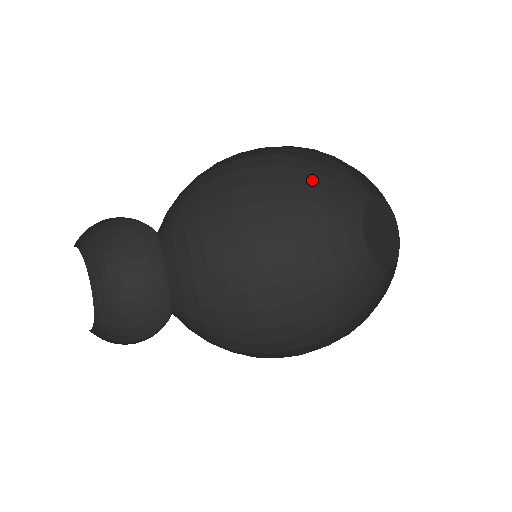
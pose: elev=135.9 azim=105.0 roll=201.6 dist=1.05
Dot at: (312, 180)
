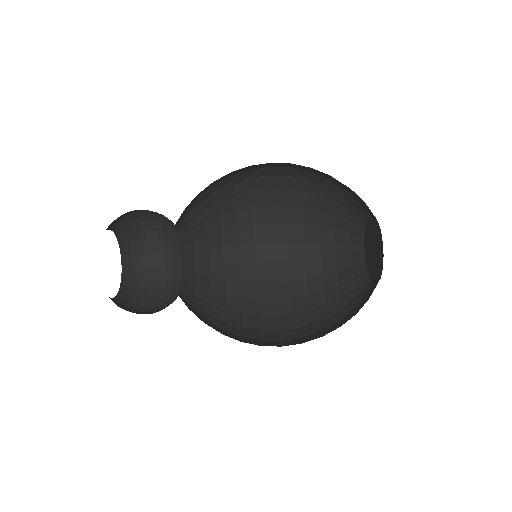
Dot at: (323, 192)
